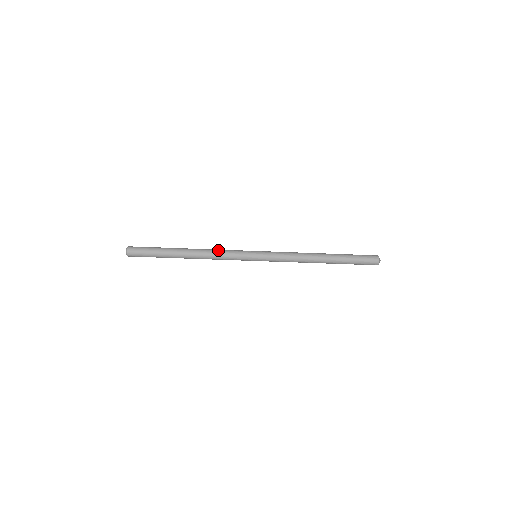
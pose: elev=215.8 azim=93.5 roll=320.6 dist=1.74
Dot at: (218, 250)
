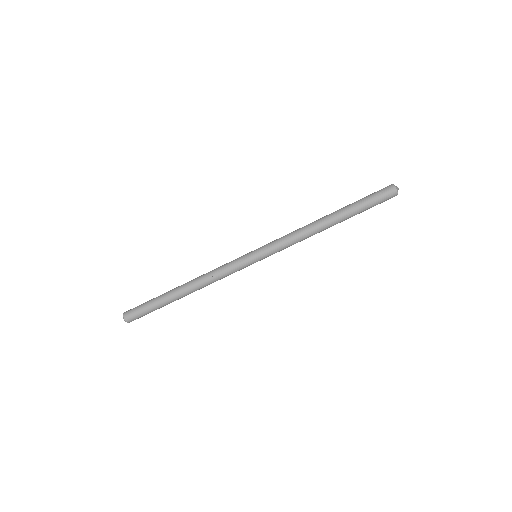
Dot at: occluded
